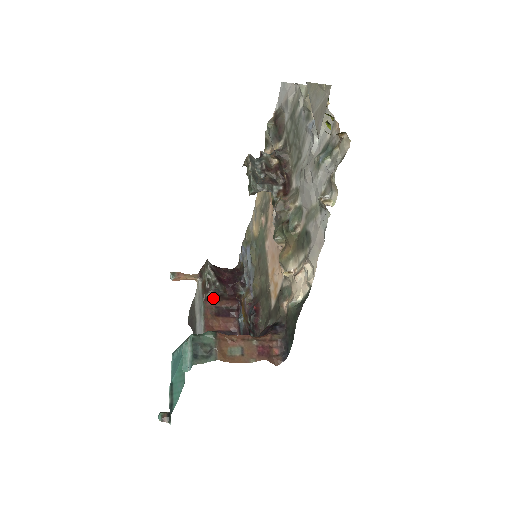
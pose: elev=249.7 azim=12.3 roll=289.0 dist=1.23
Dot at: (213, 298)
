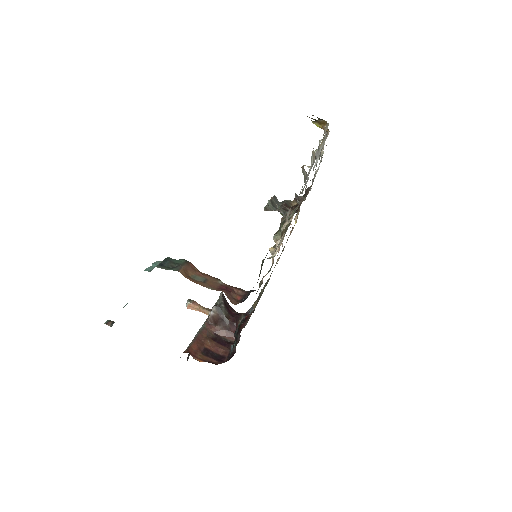
Dot at: (215, 323)
